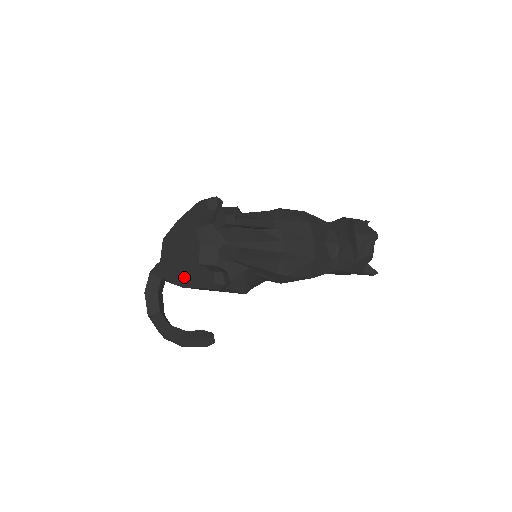
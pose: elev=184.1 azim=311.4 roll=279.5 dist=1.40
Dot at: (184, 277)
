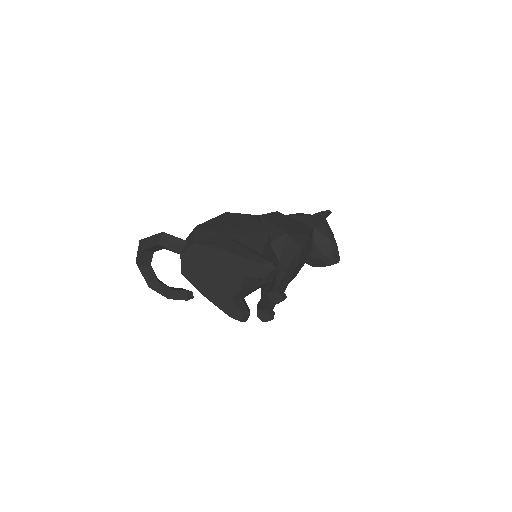
Dot at: (208, 291)
